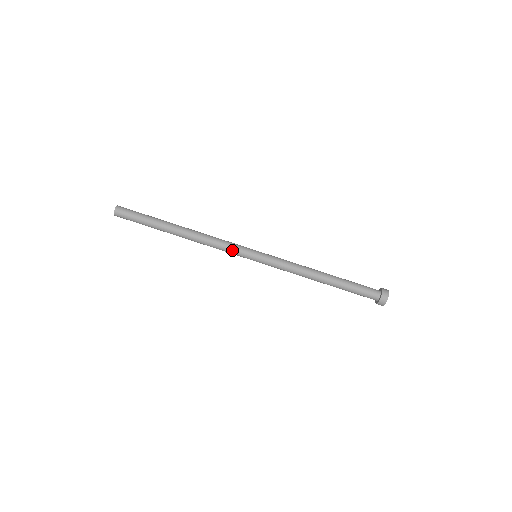
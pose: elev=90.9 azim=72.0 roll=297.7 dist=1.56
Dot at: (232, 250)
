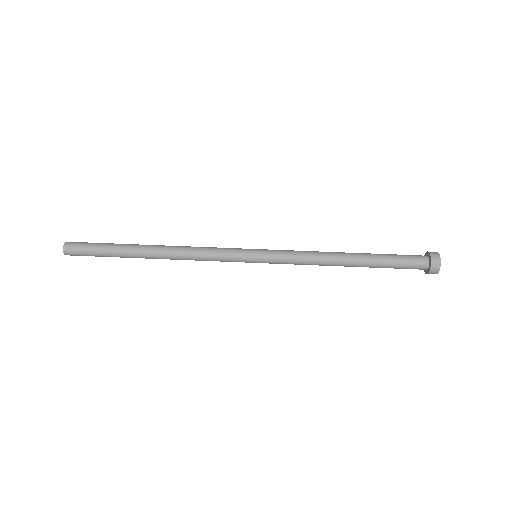
Dot at: (224, 249)
